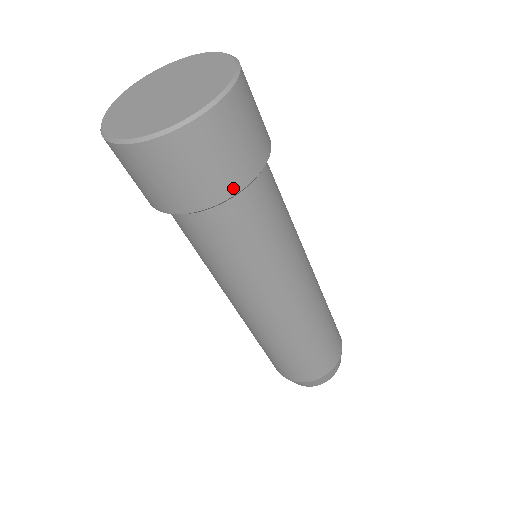
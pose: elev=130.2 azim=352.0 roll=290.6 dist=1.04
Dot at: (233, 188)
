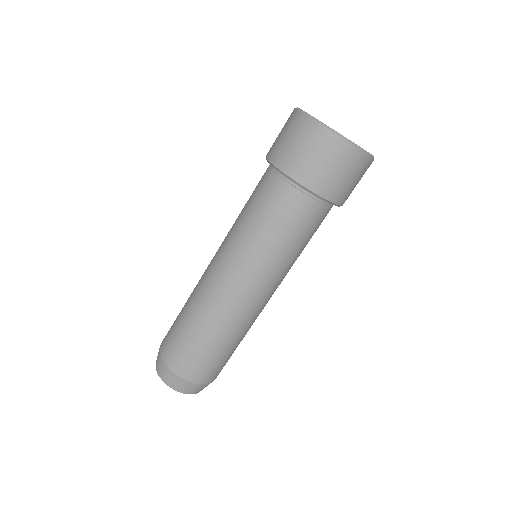
Dot at: (344, 202)
